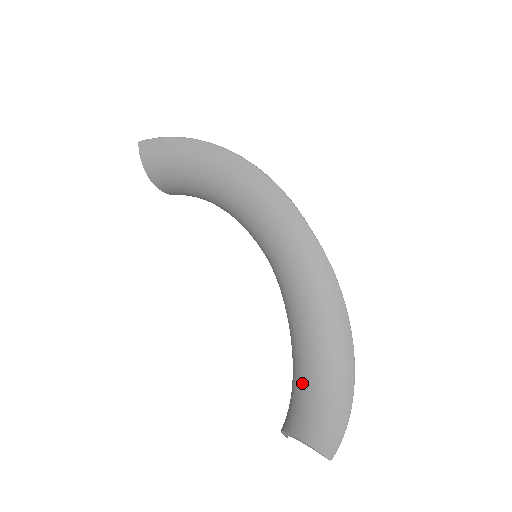
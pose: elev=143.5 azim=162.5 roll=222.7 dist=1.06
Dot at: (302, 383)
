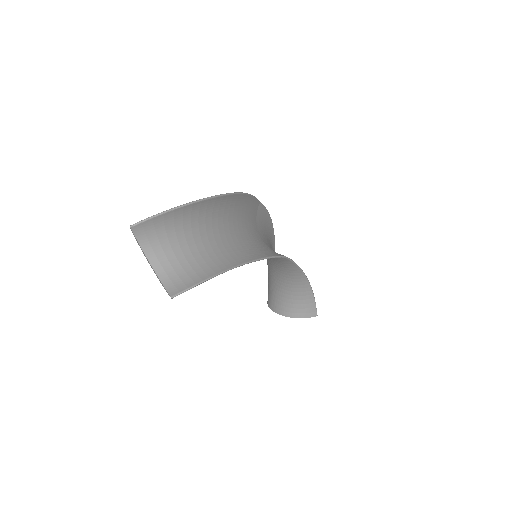
Dot at: occluded
